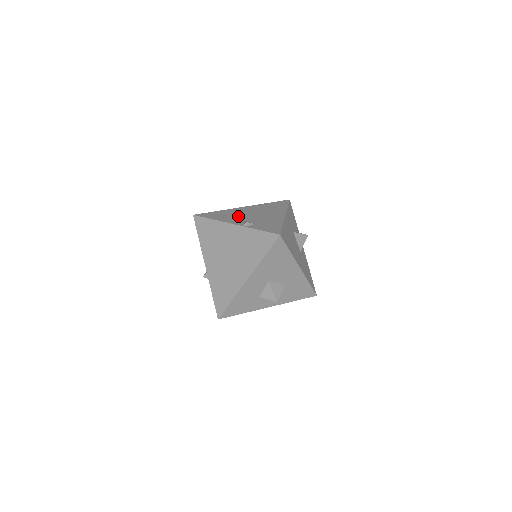
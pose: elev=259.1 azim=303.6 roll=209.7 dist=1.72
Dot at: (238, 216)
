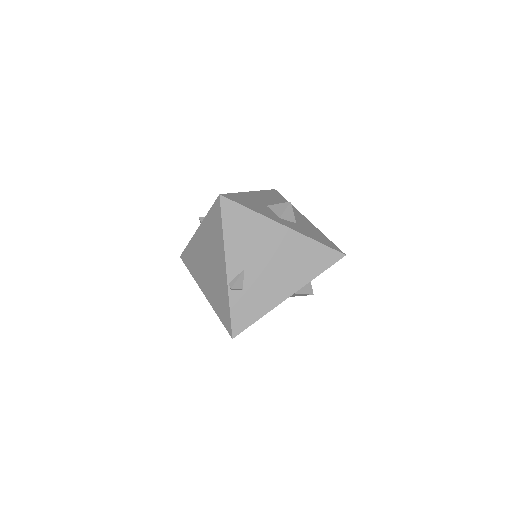
Dot at: (251, 251)
